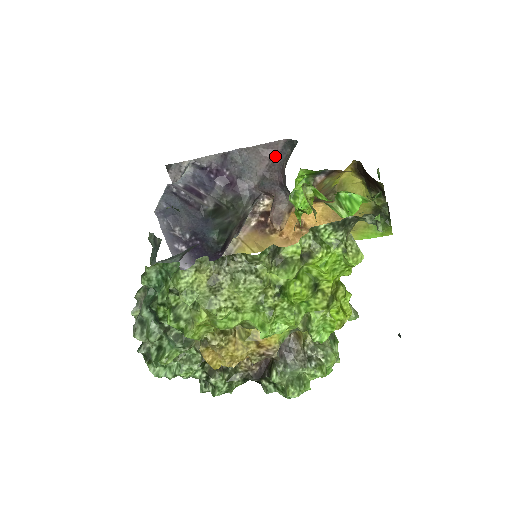
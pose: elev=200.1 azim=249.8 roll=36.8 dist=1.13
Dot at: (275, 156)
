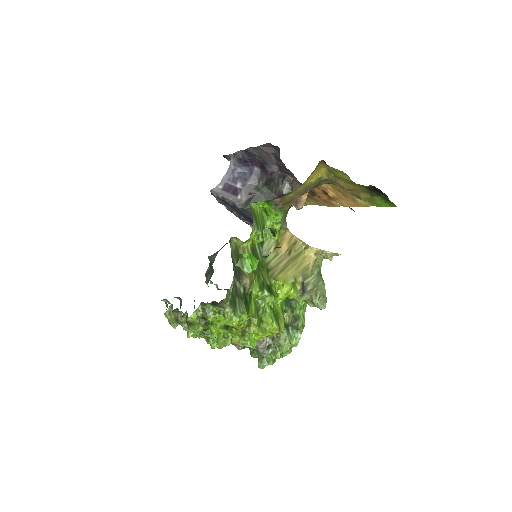
Dot at: (274, 152)
